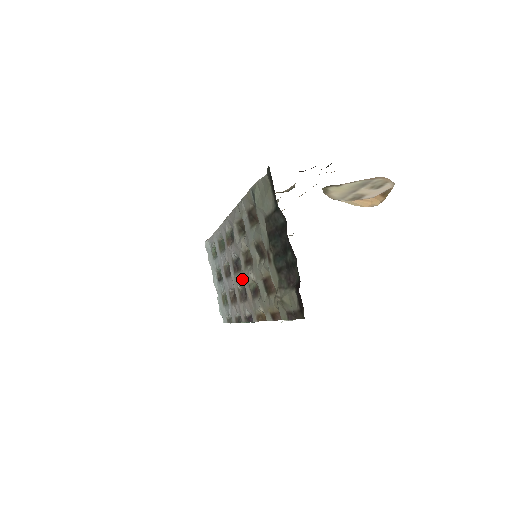
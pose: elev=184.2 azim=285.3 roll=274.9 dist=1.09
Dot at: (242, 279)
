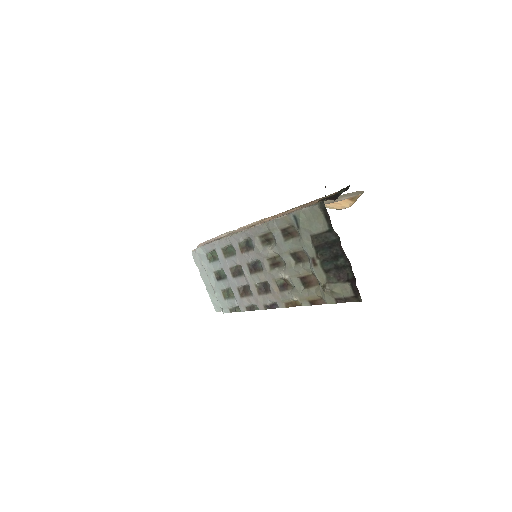
Dot at: (264, 278)
